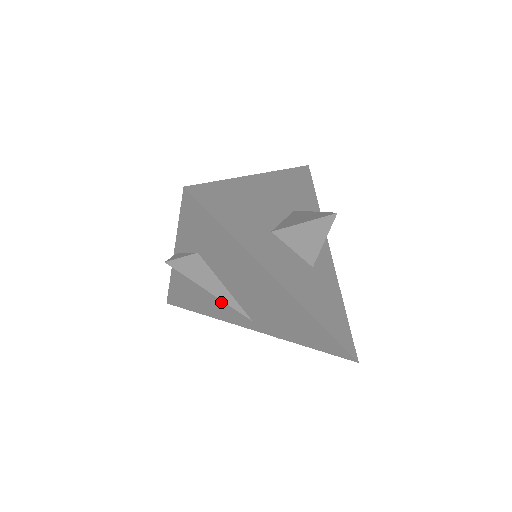
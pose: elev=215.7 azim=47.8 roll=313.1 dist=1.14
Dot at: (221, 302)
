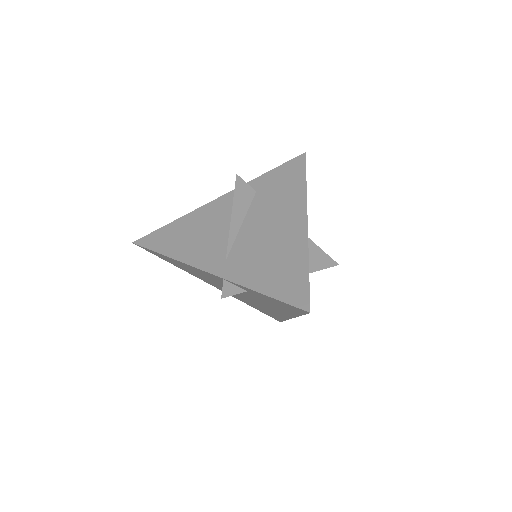
Dot at: (215, 238)
